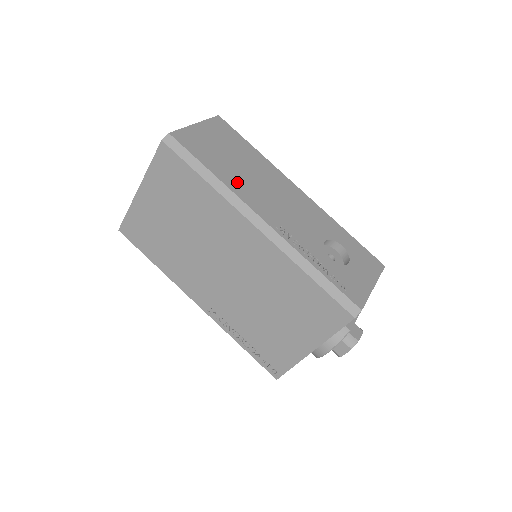
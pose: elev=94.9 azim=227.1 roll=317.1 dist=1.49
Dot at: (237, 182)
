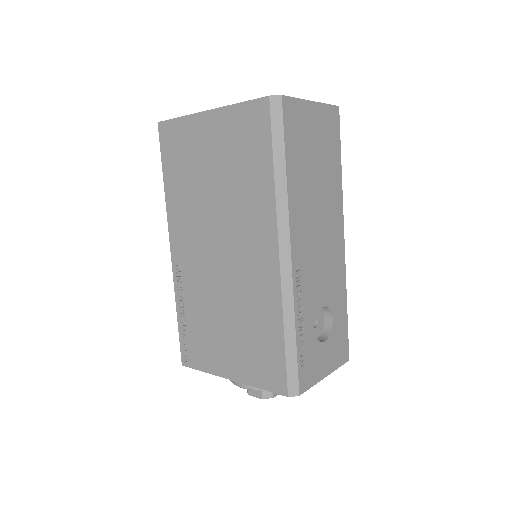
Dot at: (300, 195)
